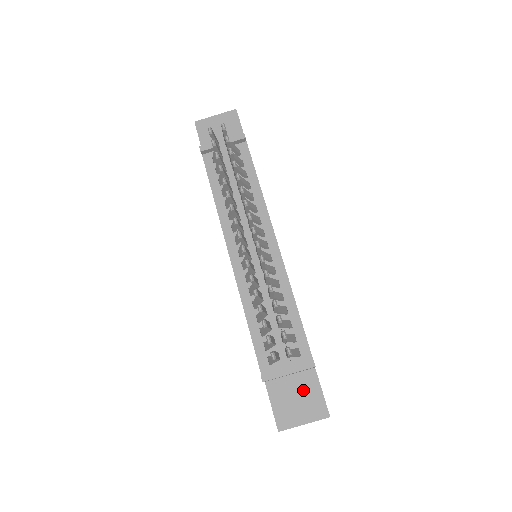
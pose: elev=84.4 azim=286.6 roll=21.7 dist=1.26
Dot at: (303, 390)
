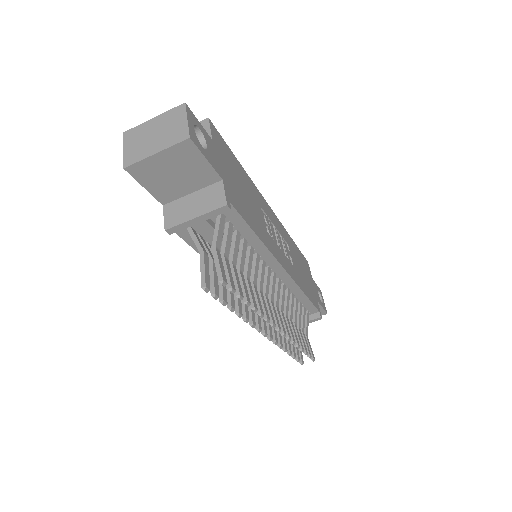
Dot at: occluded
